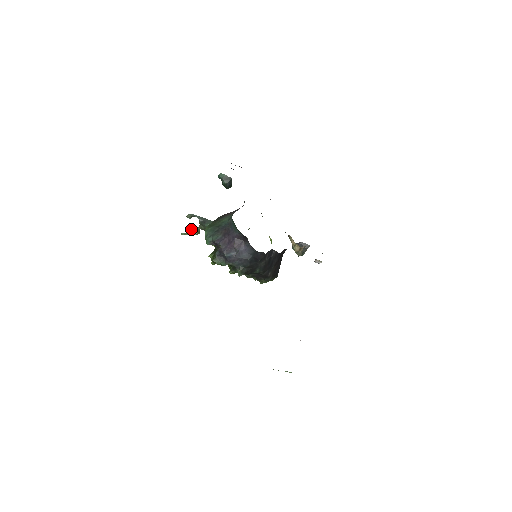
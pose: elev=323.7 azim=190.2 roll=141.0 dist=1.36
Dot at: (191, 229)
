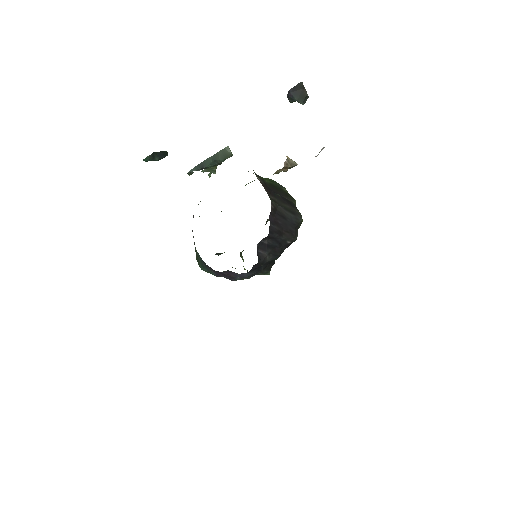
Dot at: occluded
